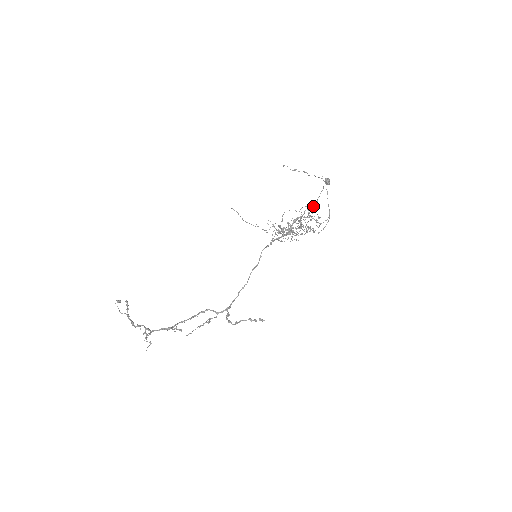
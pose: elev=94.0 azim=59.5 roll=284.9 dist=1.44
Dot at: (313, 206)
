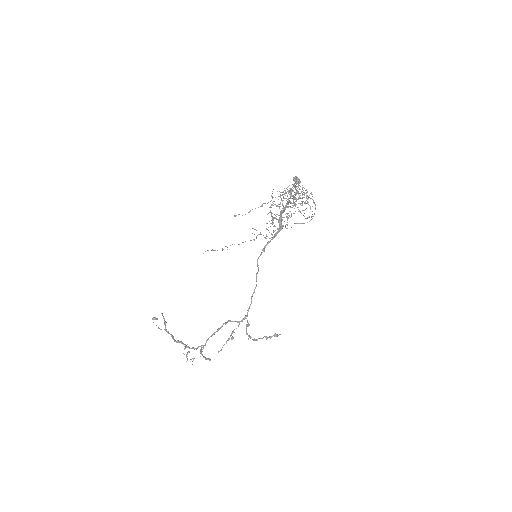
Dot at: (295, 194)
